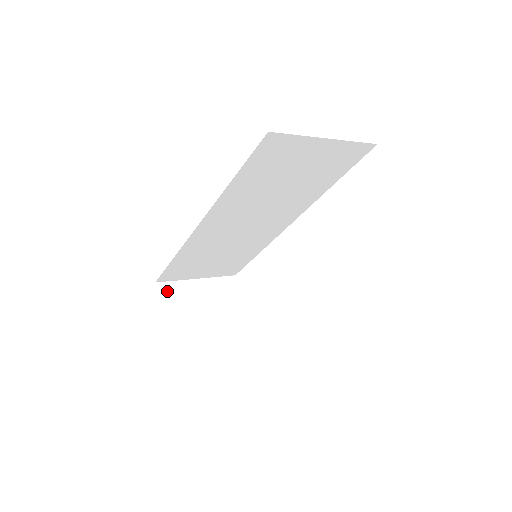
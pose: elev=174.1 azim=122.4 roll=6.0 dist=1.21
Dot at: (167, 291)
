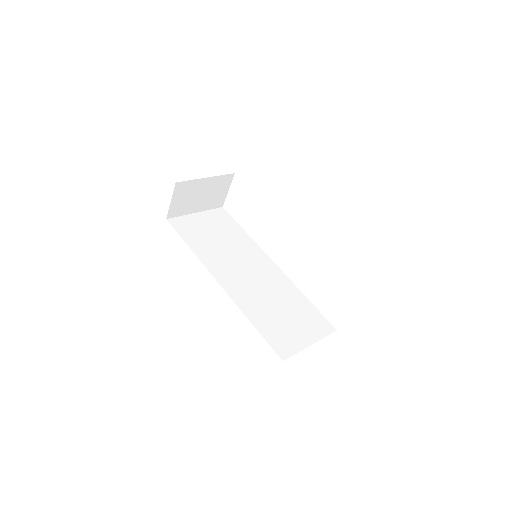
Dot at: (181, 188)
